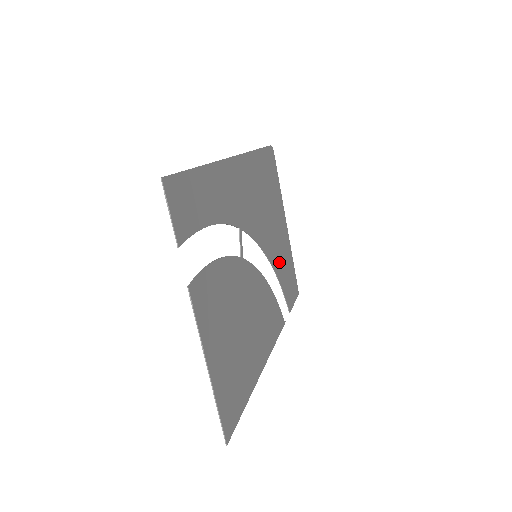
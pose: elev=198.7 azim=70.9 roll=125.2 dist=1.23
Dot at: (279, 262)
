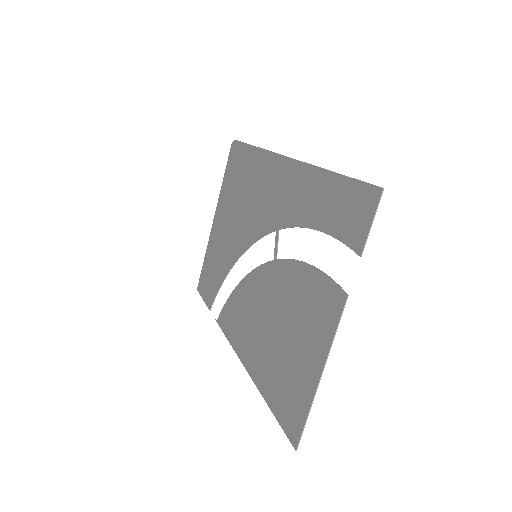
Dot at: (224, 259)
